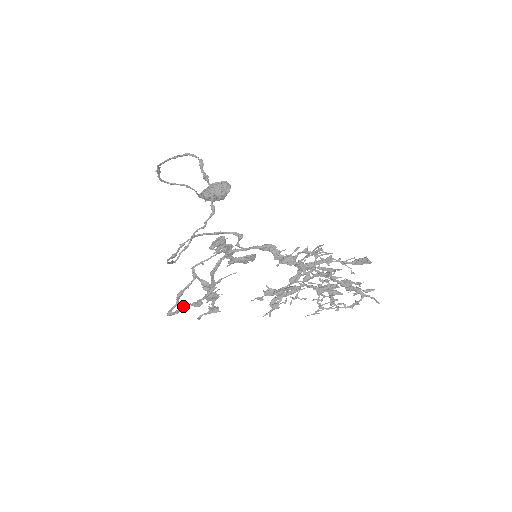
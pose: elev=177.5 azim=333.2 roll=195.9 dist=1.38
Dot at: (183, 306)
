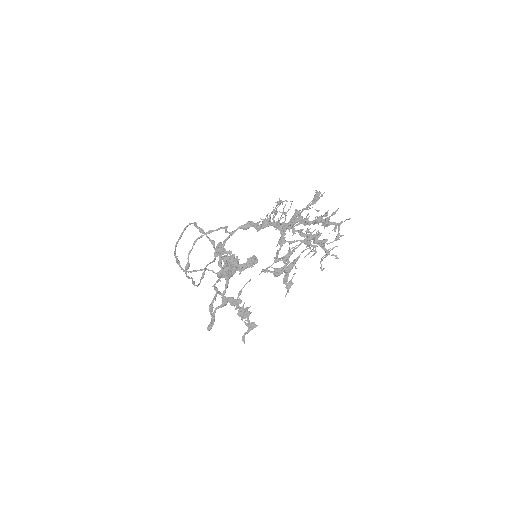
Dot at: (214, 311)
